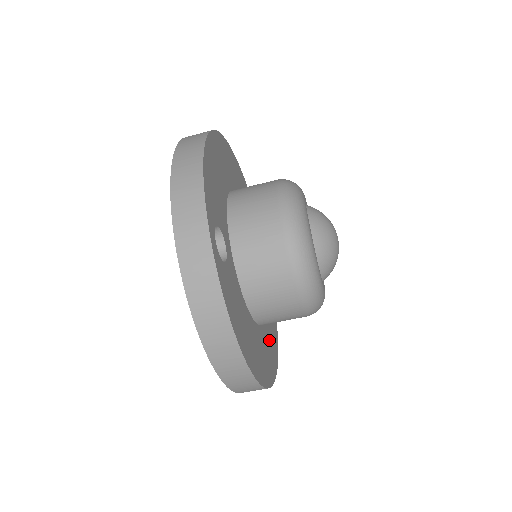
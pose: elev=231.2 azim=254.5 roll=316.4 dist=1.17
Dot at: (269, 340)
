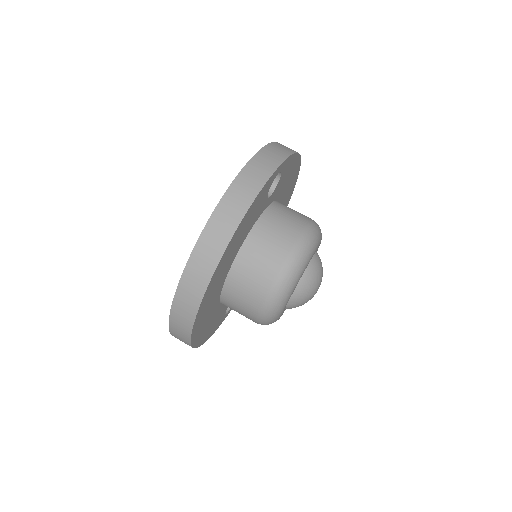
Dot at: (209, 316)
